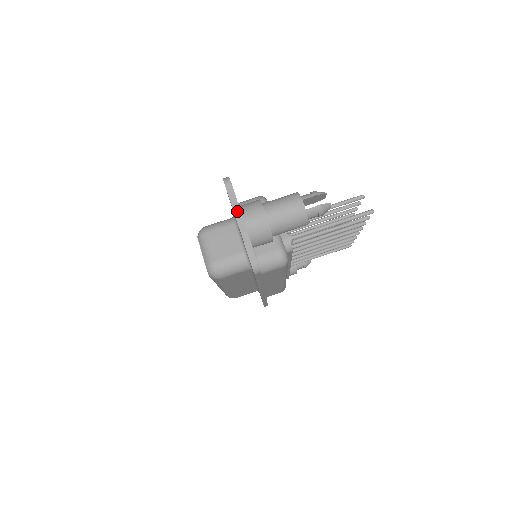
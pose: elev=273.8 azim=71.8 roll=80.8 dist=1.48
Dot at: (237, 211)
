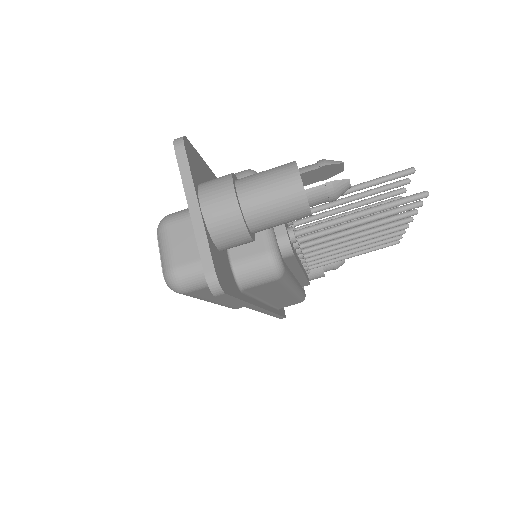
Dot at: (190, 191)
